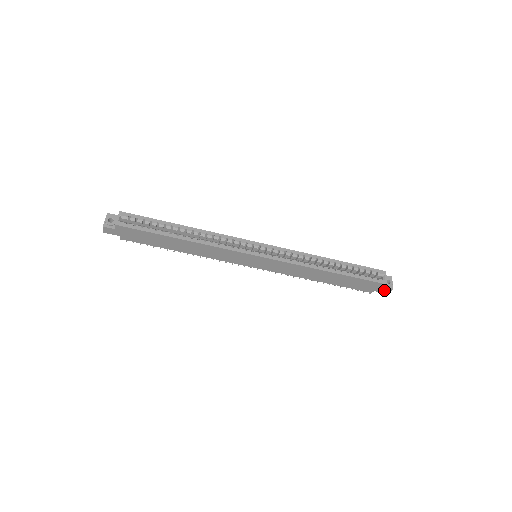
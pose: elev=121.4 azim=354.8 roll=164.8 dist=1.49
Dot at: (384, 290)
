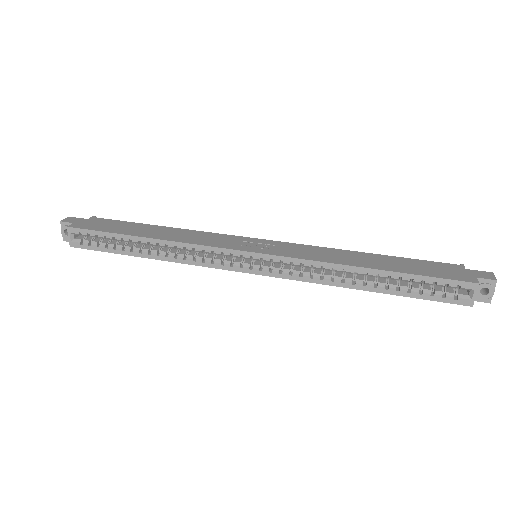
Dot at: (476, 297)
